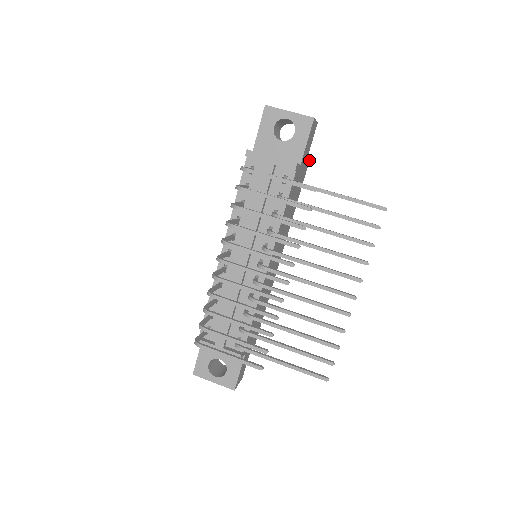
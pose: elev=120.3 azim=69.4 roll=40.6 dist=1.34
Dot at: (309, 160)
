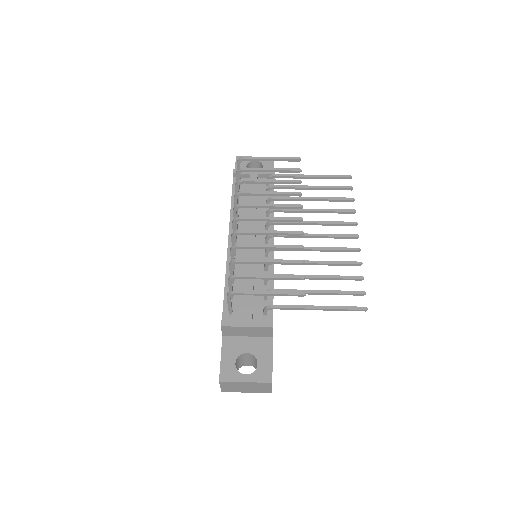
Dot at: occluded
